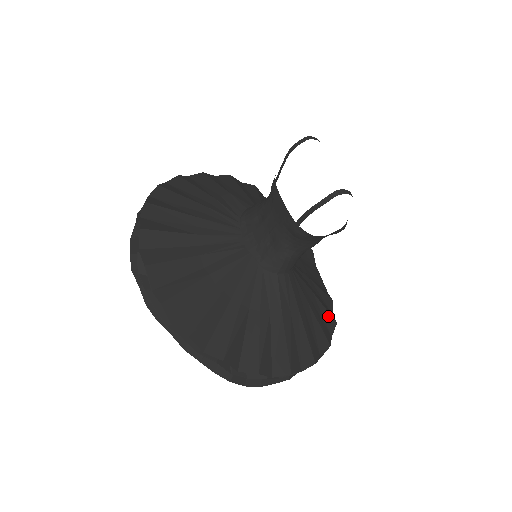
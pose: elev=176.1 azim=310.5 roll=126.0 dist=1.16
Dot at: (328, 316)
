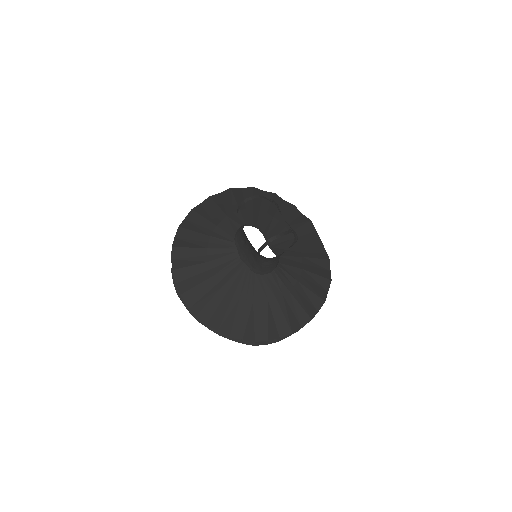
Dot at: (322, 279)
